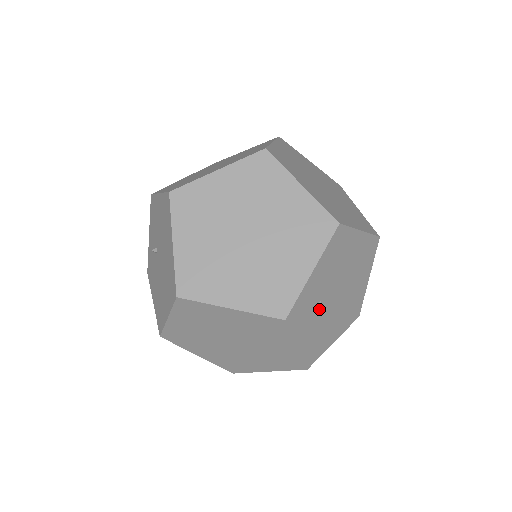
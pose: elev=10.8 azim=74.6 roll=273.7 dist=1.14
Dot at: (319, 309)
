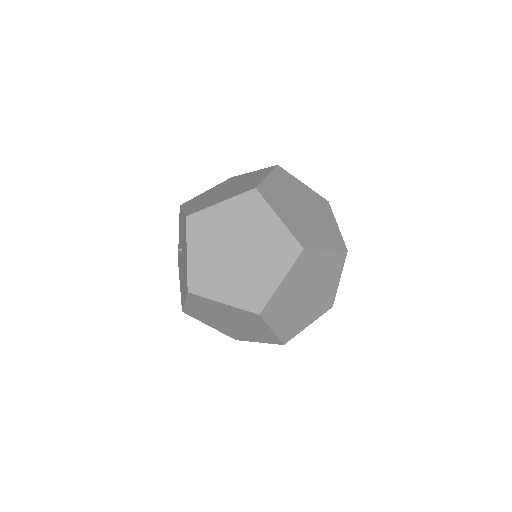
Dot at: (290, 305)
